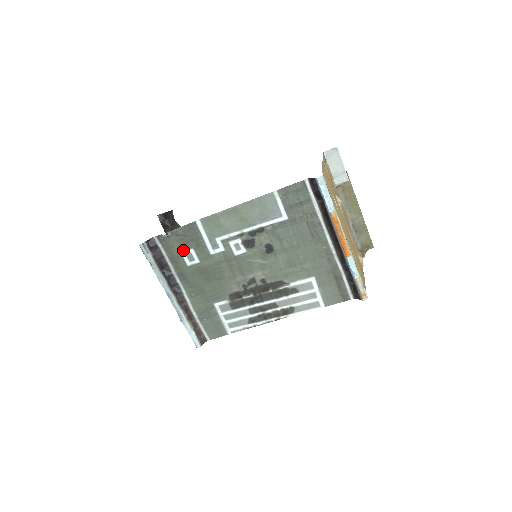
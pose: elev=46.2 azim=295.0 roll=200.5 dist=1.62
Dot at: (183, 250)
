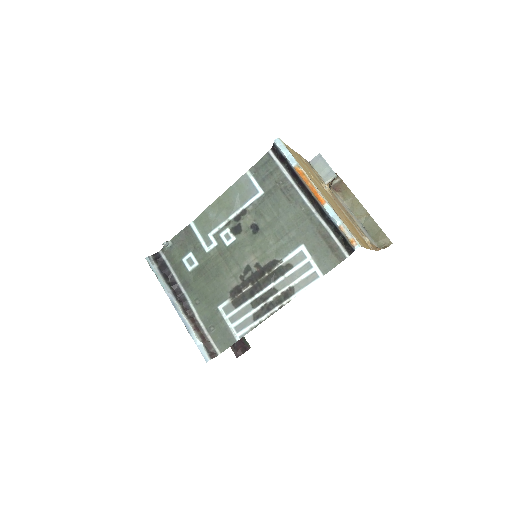
Dot at: (183, 256)
